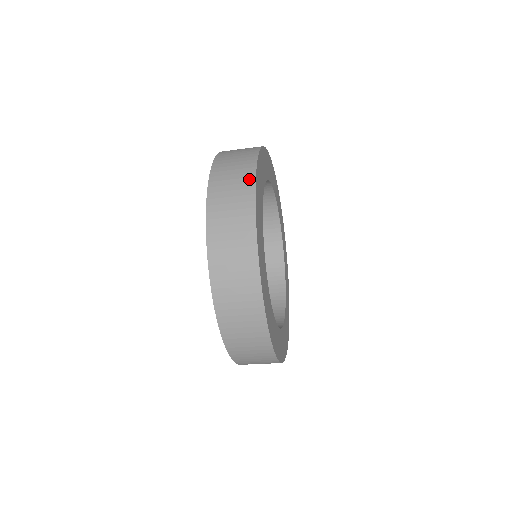
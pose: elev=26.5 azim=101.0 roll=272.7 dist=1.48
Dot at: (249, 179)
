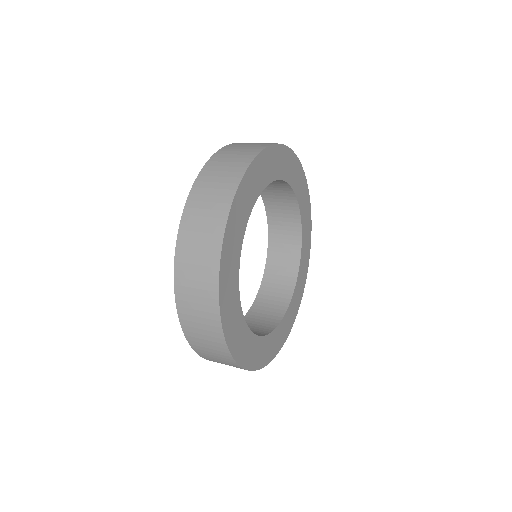
Dot at: (215, 245)
